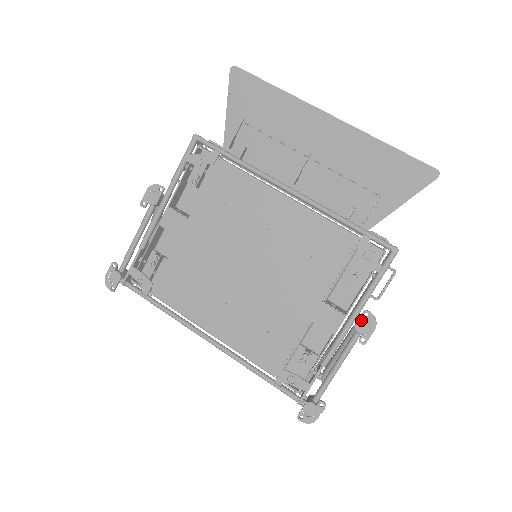
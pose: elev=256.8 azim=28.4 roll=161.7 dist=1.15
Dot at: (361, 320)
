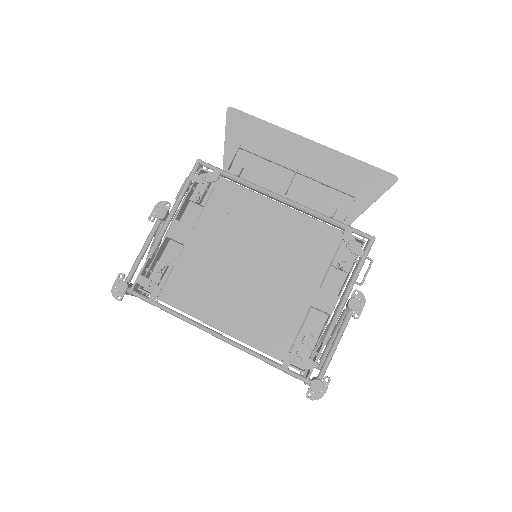
Dot at: (353, 298)
